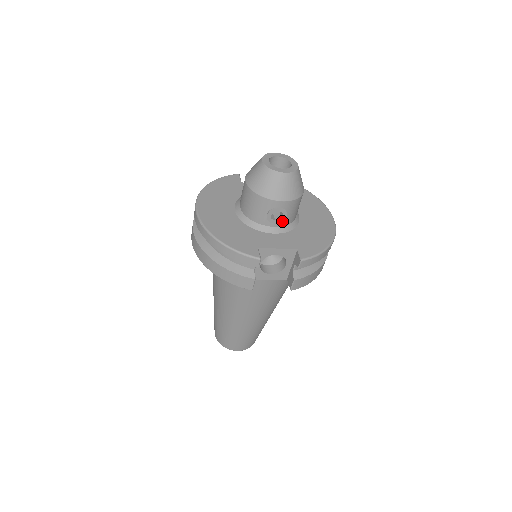
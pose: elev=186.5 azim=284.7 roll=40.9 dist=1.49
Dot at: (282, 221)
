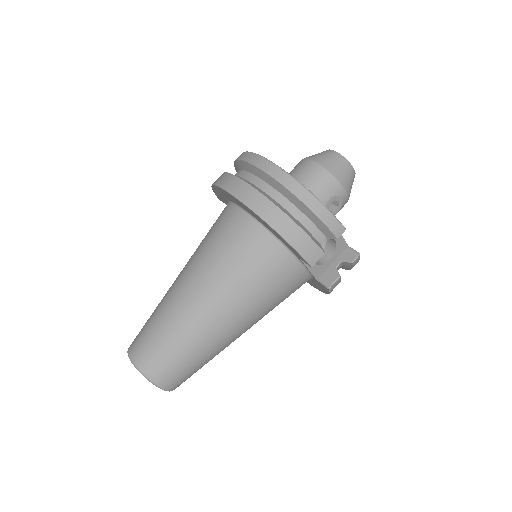
Dot at: occluded
